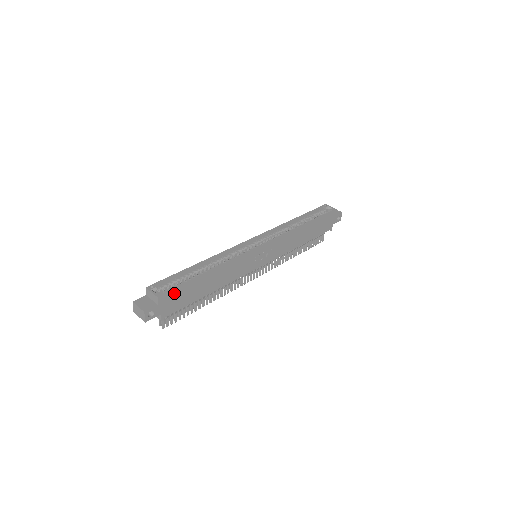
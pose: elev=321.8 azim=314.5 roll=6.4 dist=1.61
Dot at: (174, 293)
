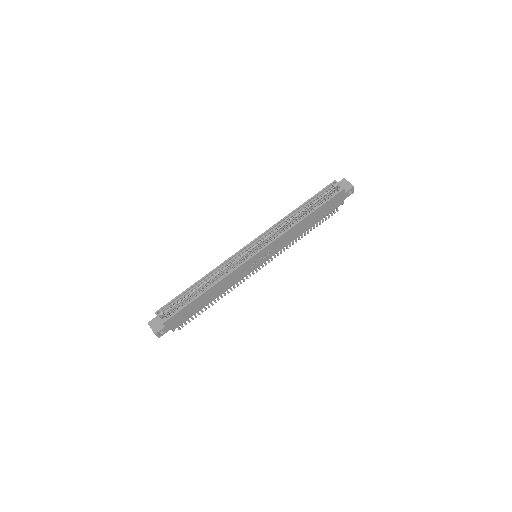
Dot at: (176, 316)
